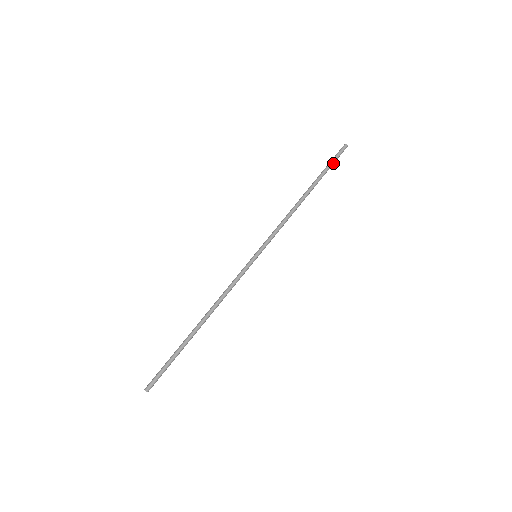
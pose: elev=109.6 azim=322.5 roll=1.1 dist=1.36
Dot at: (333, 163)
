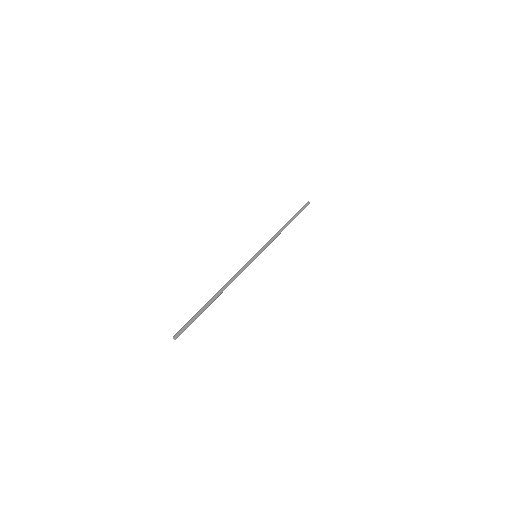
Dot at: (302, 210)
